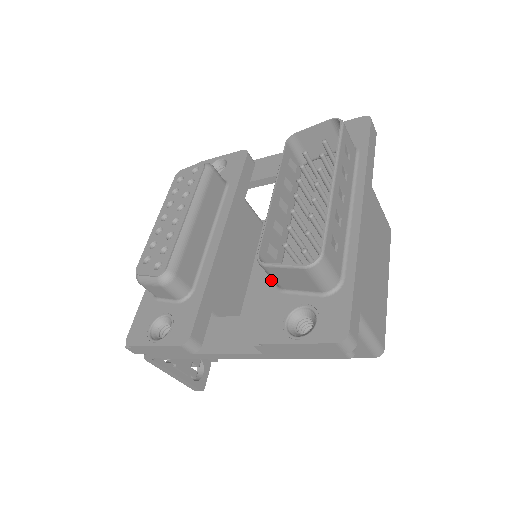
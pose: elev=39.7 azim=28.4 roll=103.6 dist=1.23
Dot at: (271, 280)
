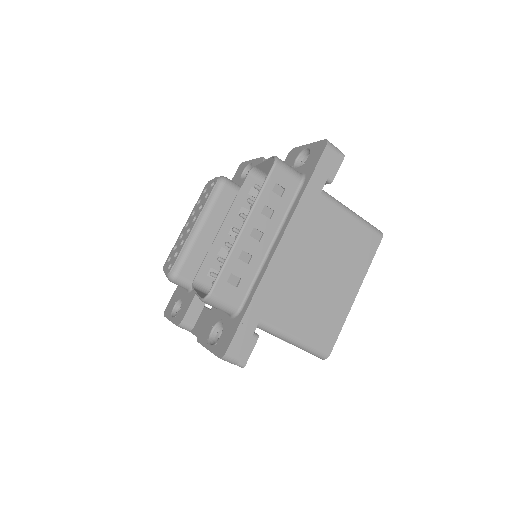
Dot at: occluded
